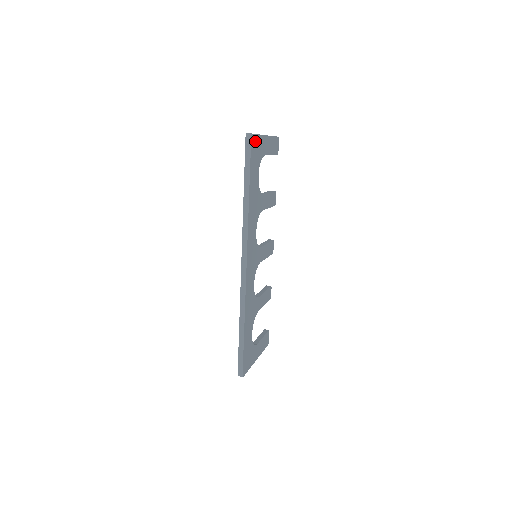
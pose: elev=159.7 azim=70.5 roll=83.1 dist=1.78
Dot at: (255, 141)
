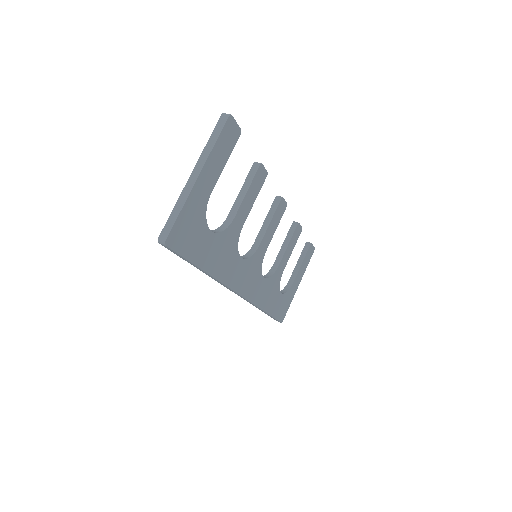
Dot at: (178, 230)
